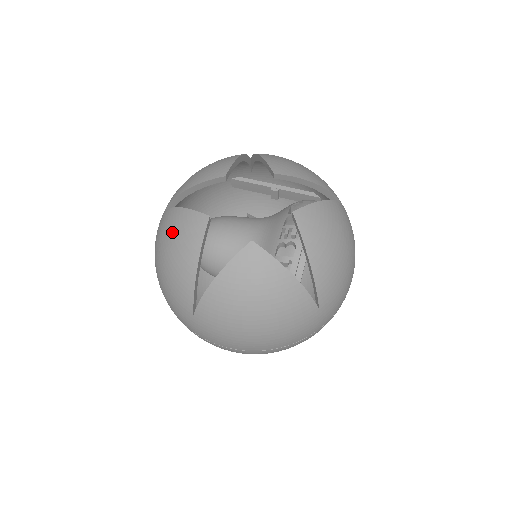
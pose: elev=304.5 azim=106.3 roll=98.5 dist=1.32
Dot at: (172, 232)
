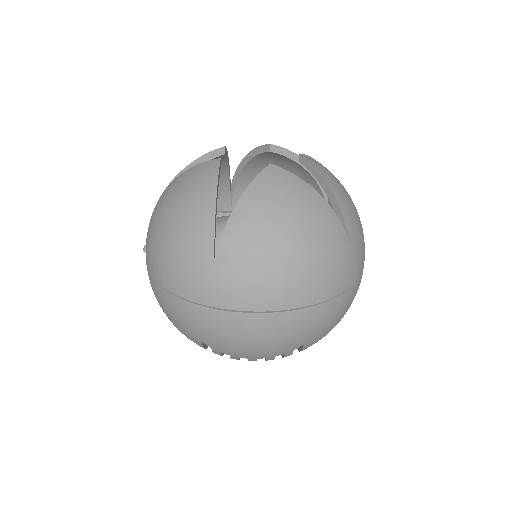
Dot at: (178, 188)
